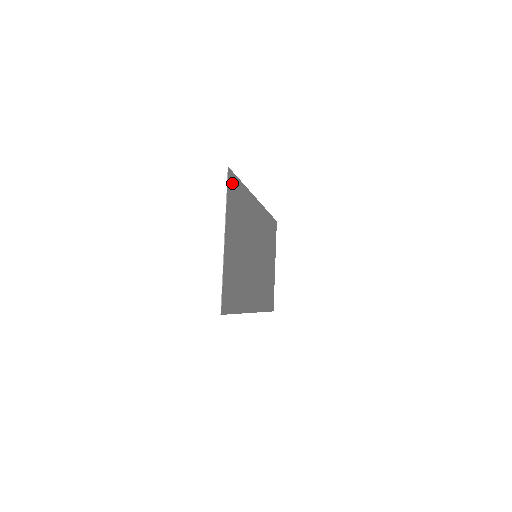
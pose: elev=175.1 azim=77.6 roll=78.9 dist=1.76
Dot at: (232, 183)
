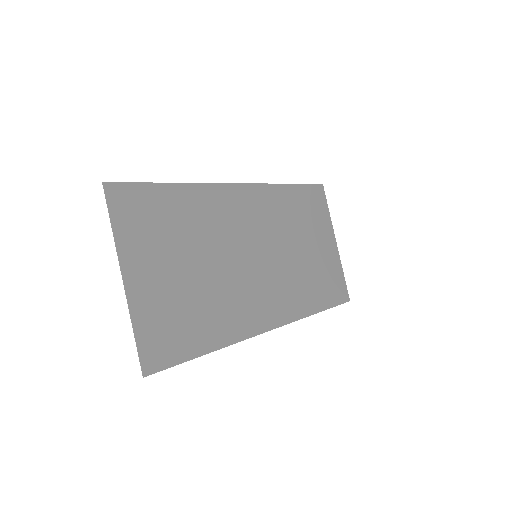
Dot at: (127, 197)
